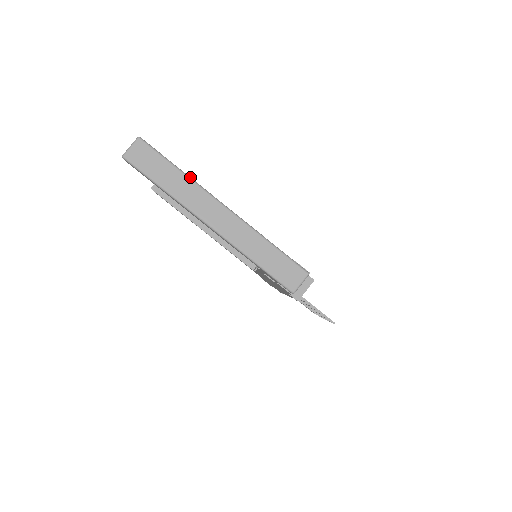
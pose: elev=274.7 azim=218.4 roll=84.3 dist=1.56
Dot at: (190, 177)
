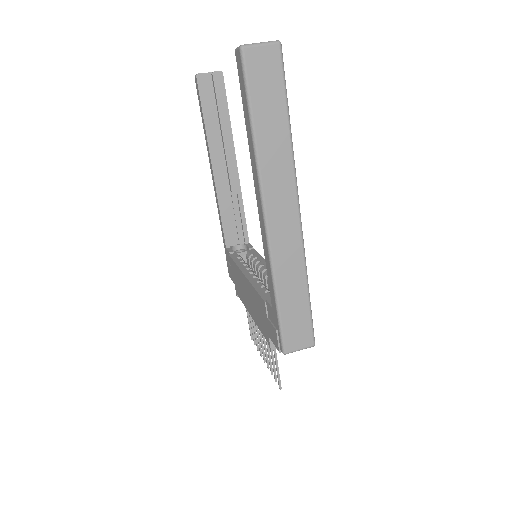
Dot at: occluded
